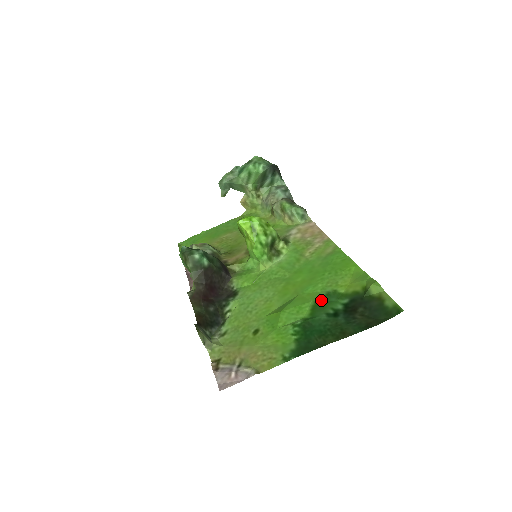
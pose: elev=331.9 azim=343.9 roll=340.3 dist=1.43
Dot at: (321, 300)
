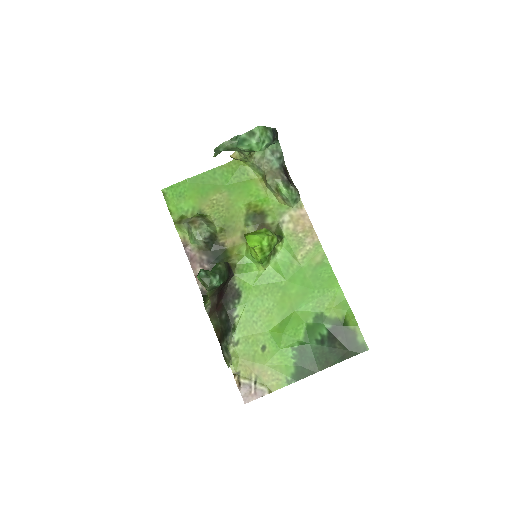
Dot at: (312, 322)
